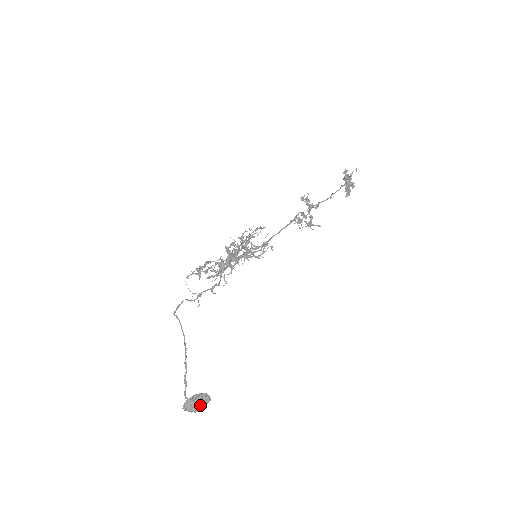
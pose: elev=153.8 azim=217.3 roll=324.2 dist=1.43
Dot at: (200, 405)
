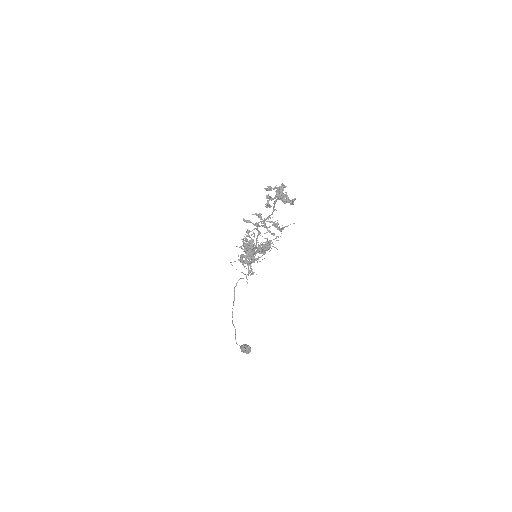
Dot at: (243, 351)
